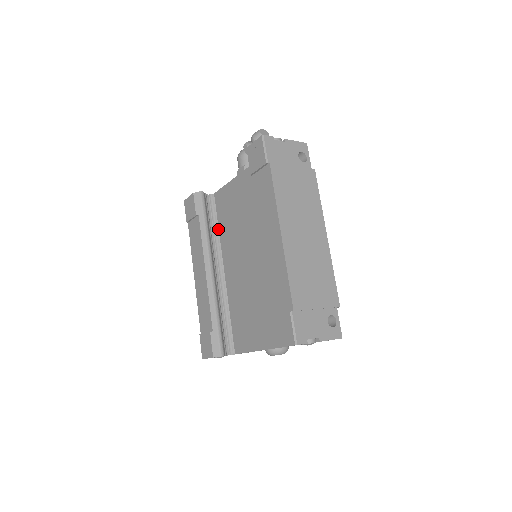
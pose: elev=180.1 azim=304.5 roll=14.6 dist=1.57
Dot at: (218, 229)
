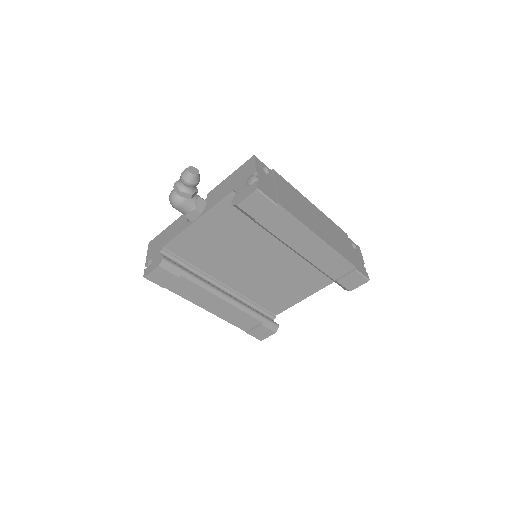
Dot at: (193, 266)
